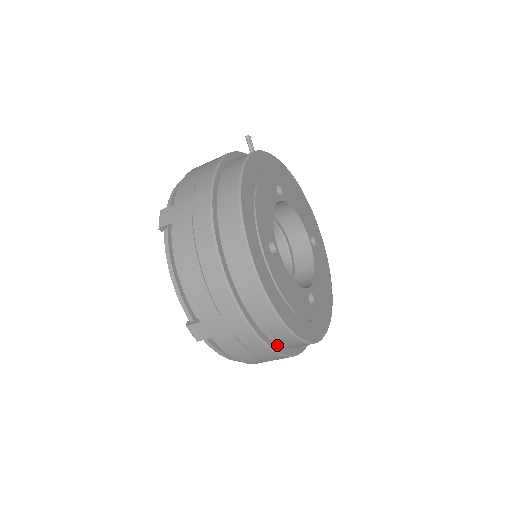
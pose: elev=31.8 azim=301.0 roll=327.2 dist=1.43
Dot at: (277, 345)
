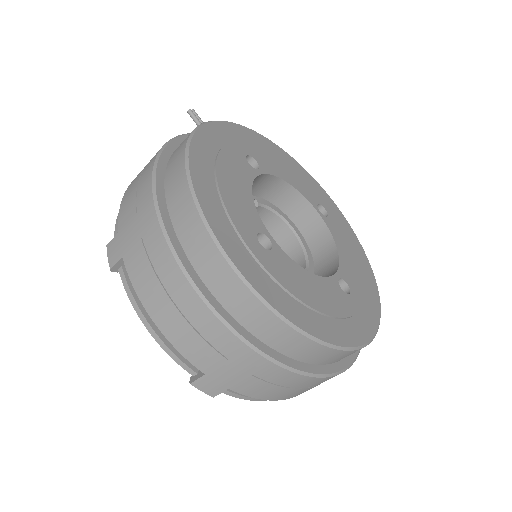
Dot at: (319, 366)
